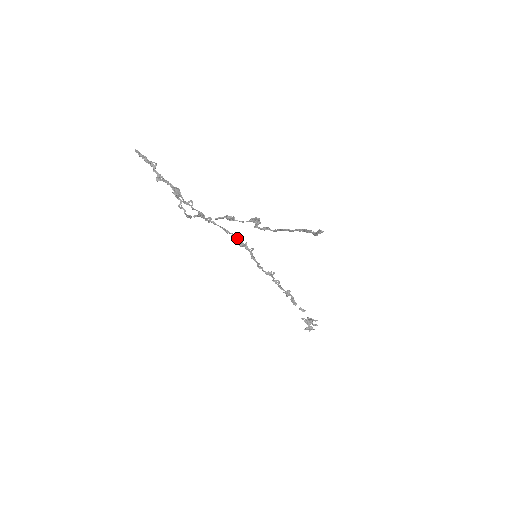
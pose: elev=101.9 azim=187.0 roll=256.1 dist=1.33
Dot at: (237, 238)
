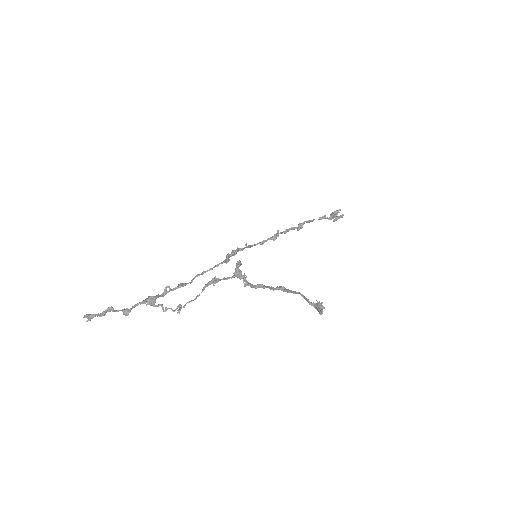
Dot at: (228, 259)
